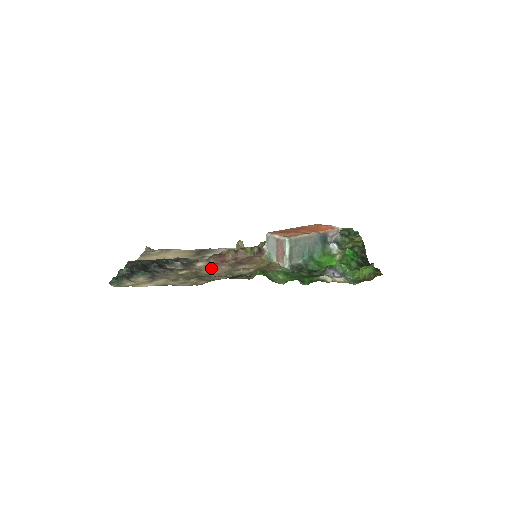
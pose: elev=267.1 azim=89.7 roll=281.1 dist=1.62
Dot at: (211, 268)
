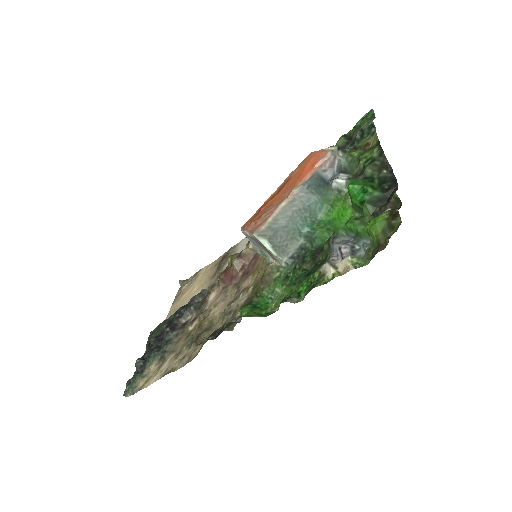
Dot at: (219, 301)
